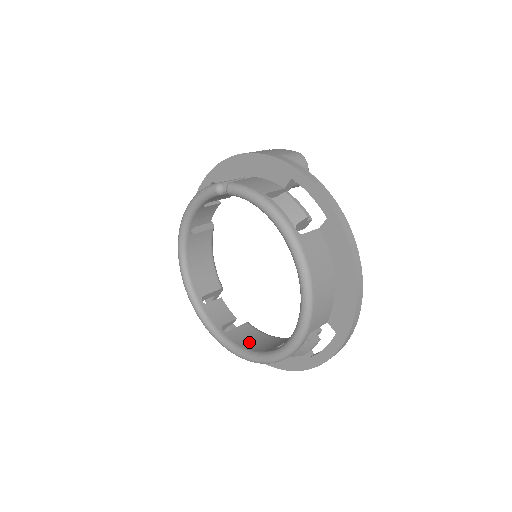
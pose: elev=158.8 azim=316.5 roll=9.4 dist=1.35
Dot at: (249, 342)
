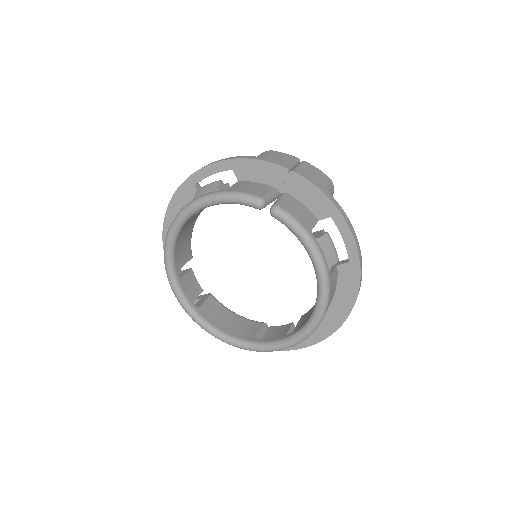
Dot at: (220, 321)
